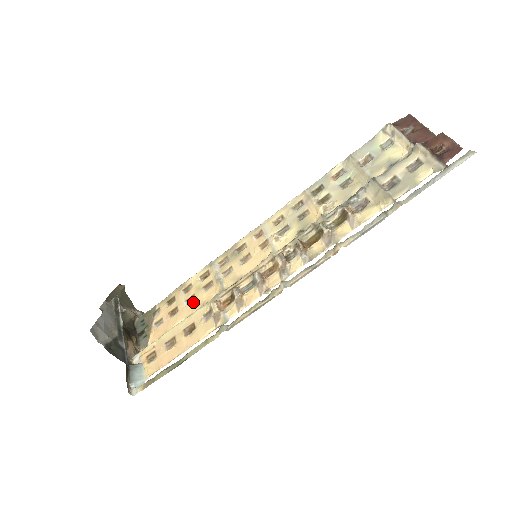
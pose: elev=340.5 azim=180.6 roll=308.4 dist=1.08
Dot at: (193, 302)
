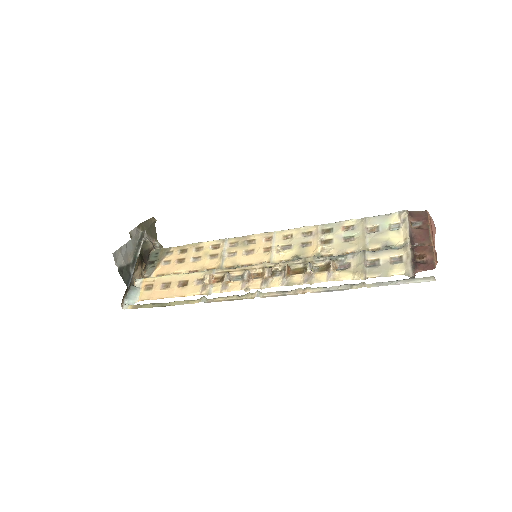
Dot at: (197, 262)
